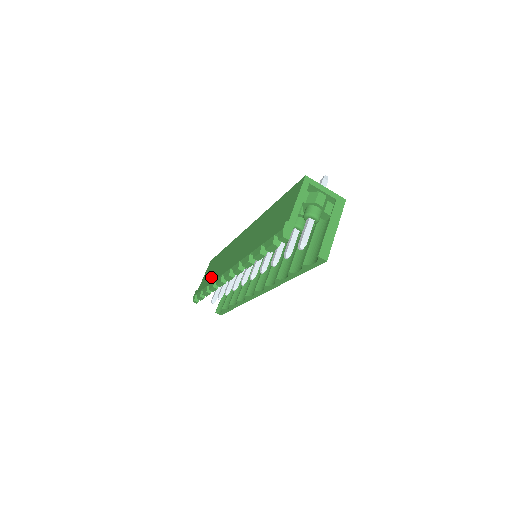
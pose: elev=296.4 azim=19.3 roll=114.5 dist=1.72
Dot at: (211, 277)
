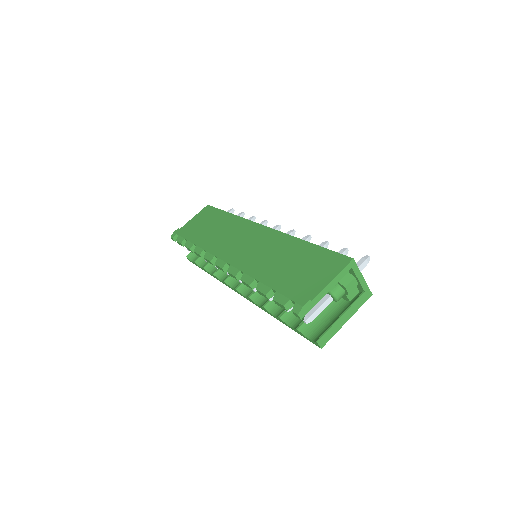
Dot at: (201, 235)
